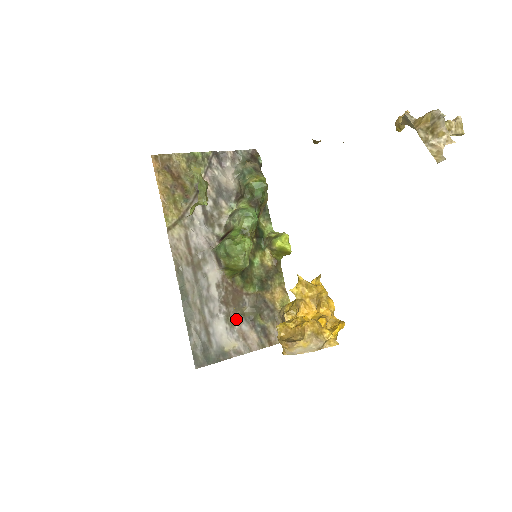
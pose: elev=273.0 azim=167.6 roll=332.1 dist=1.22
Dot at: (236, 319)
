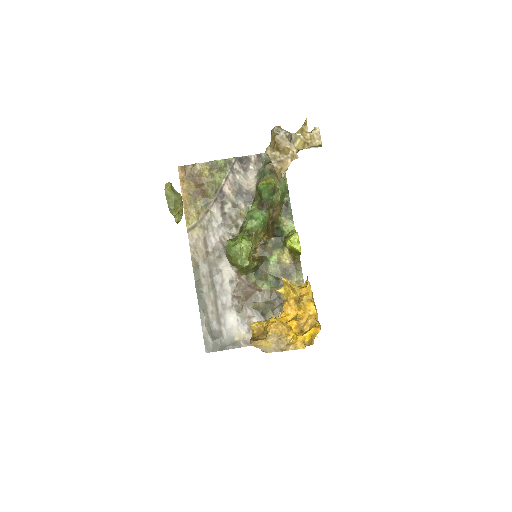
Dot at: (248, 313)
